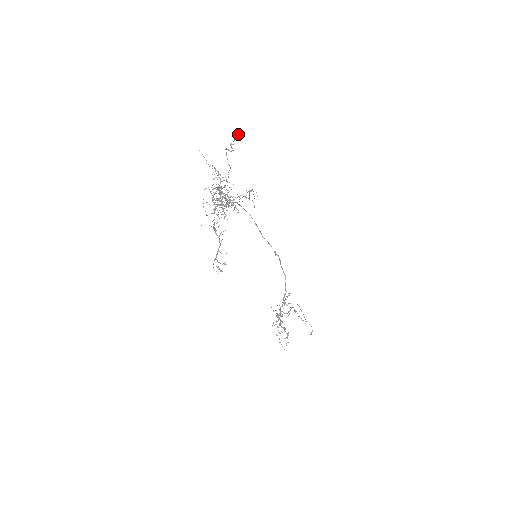
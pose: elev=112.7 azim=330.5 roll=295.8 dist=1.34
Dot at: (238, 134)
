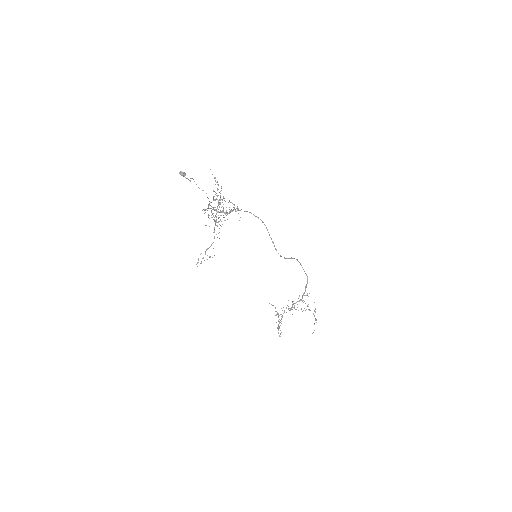
Dot at: (180, 173)
